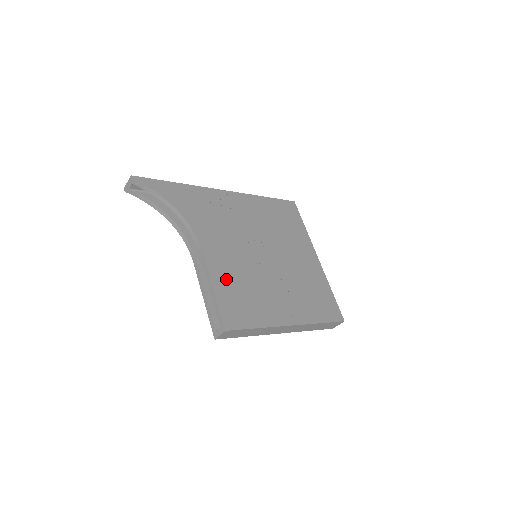
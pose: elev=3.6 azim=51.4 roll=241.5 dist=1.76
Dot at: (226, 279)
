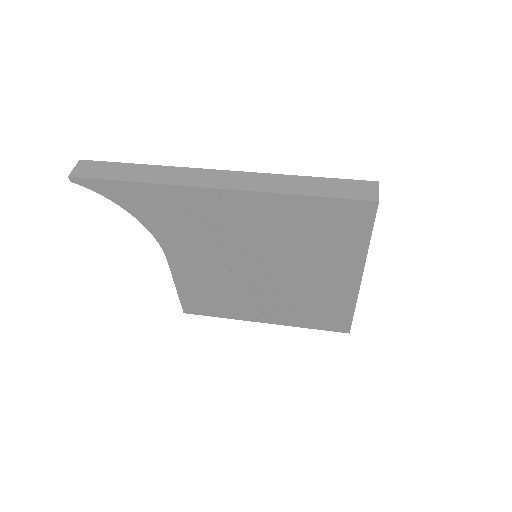
Dot at: (193, 283)
